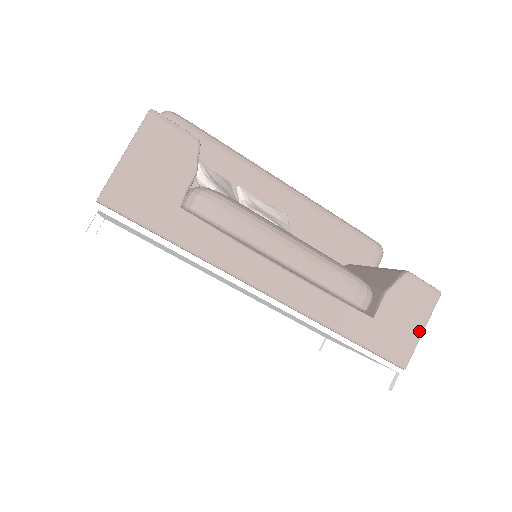
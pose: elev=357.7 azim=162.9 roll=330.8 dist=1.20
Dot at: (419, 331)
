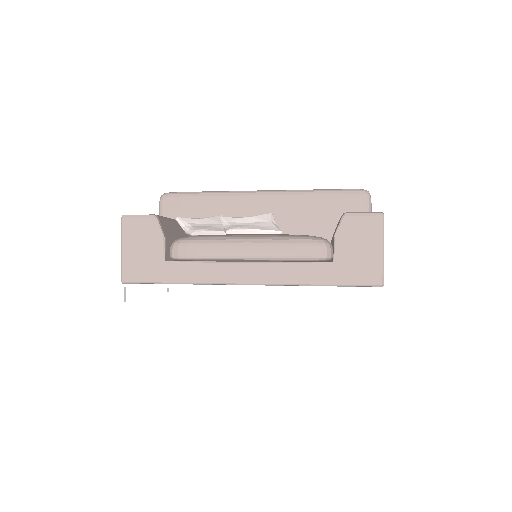
Dot at: (379, 252)
